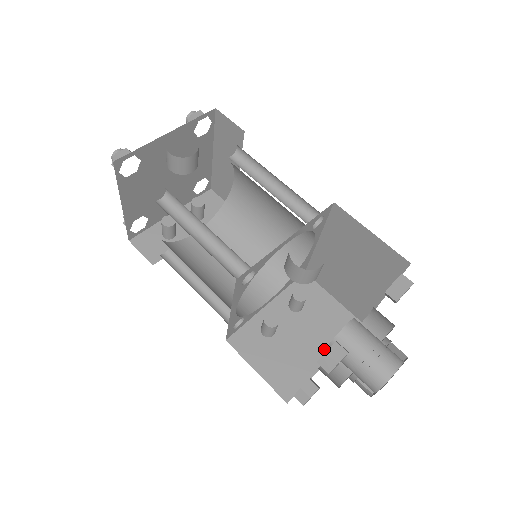
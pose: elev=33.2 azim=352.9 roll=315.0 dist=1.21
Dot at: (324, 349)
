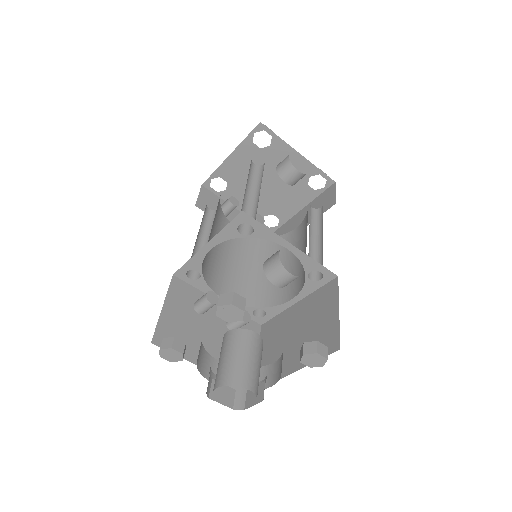
Dot at: occluded
